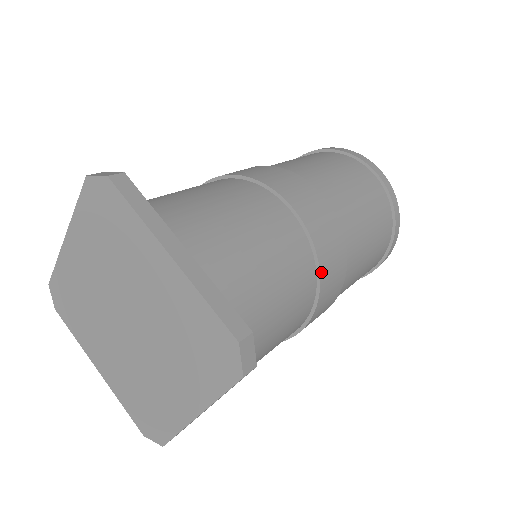
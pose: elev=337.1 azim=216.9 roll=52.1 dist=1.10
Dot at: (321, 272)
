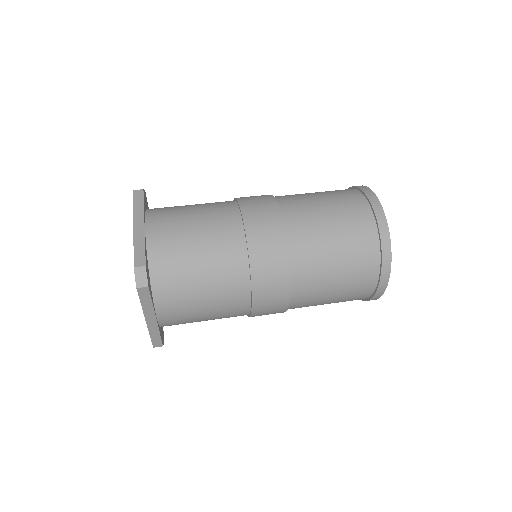
Dot at: (251, 260)
